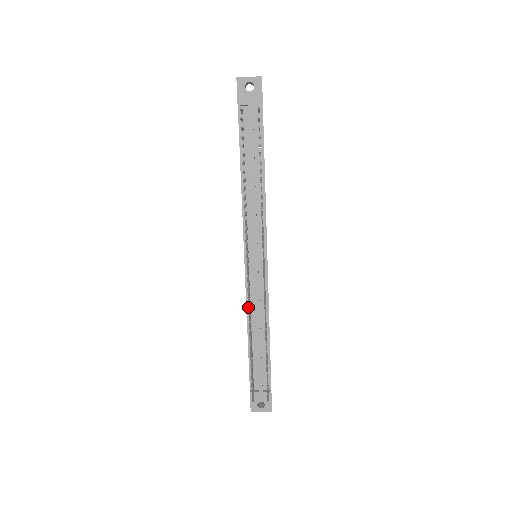
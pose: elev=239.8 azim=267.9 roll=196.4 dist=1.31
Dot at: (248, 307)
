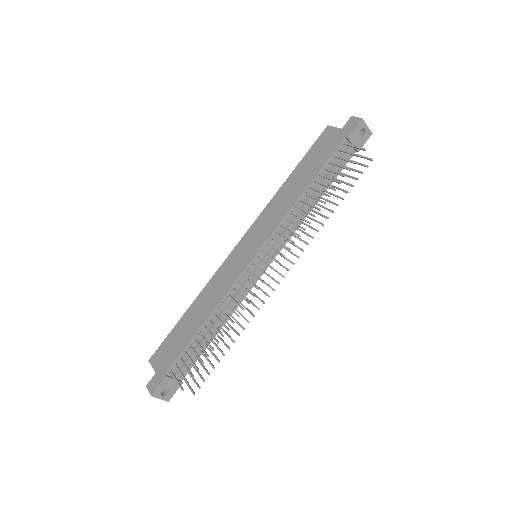
Dot at: (225, 297)
